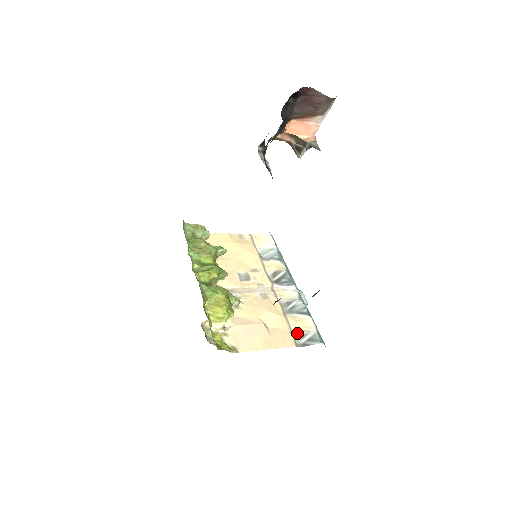
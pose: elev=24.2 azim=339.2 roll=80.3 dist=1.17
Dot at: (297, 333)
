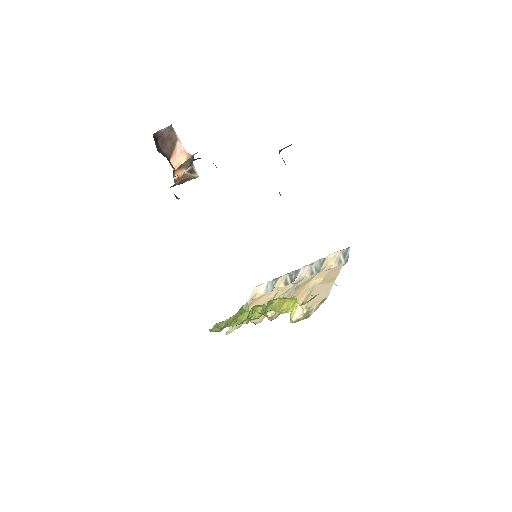
Dot at: occluded
